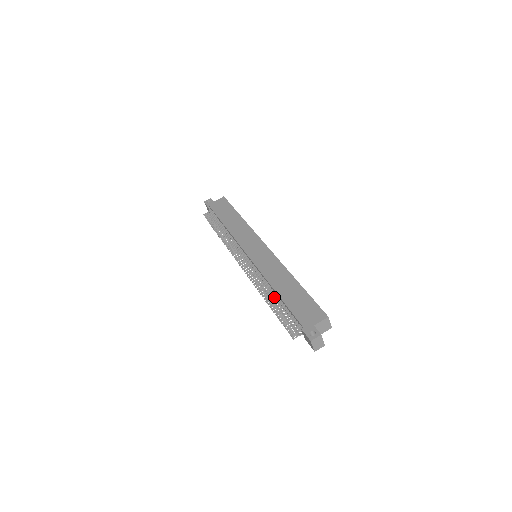
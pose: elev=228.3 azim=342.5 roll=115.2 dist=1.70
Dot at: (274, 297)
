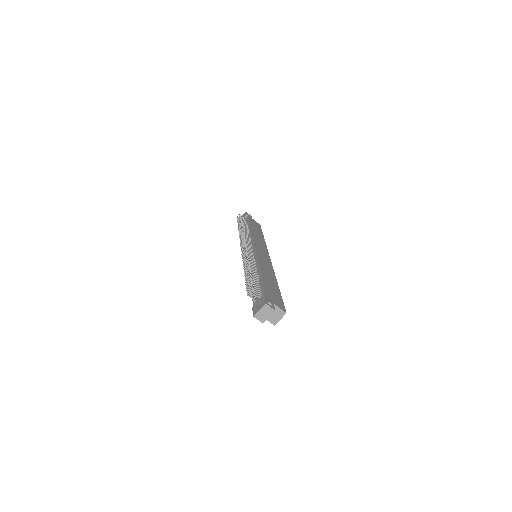
Dot at: (254, 273)
